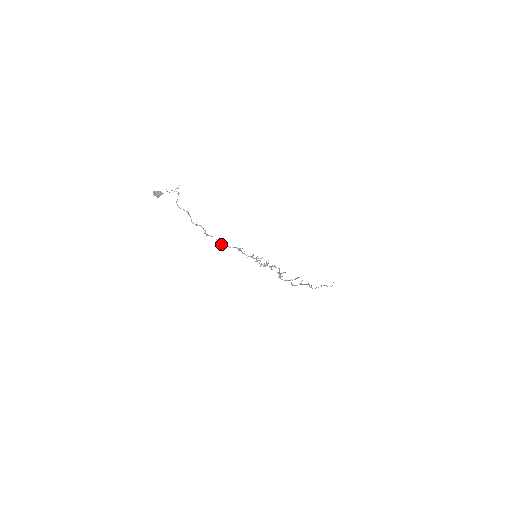
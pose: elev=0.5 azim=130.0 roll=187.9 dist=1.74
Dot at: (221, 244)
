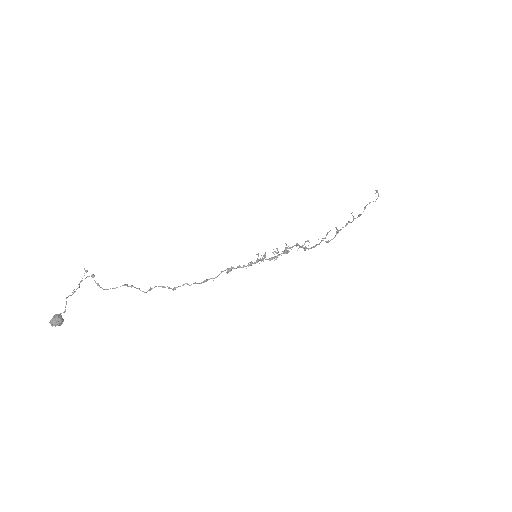
Dot at: (200, 283)
